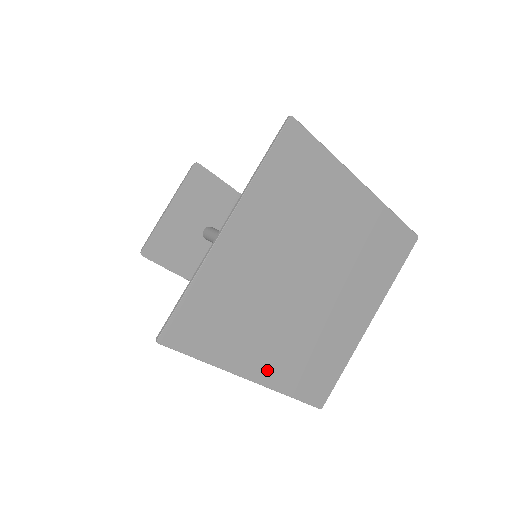
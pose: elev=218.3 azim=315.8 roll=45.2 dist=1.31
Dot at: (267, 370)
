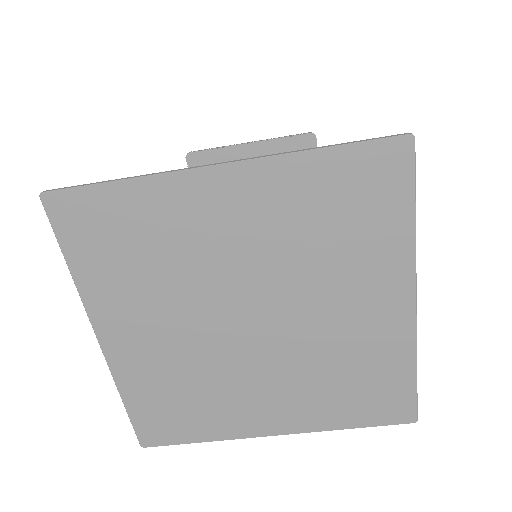
Dot at: (286, 420)
